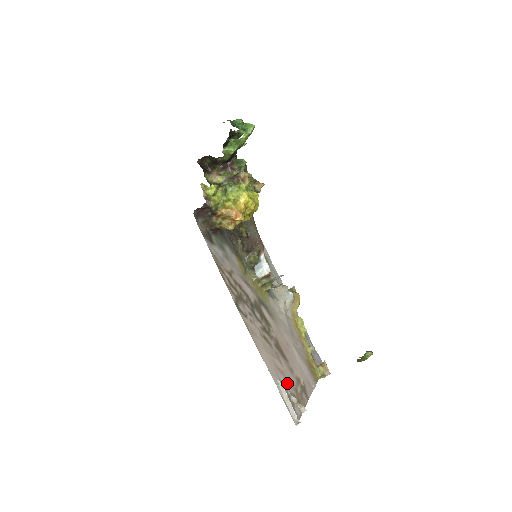
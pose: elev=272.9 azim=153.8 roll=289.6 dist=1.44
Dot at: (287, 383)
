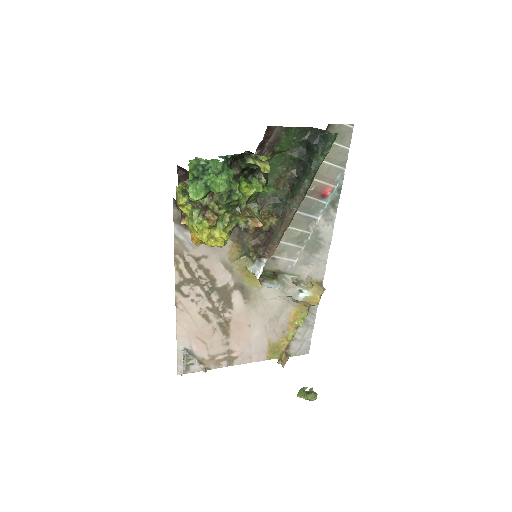
Dot at: (201, 350)
